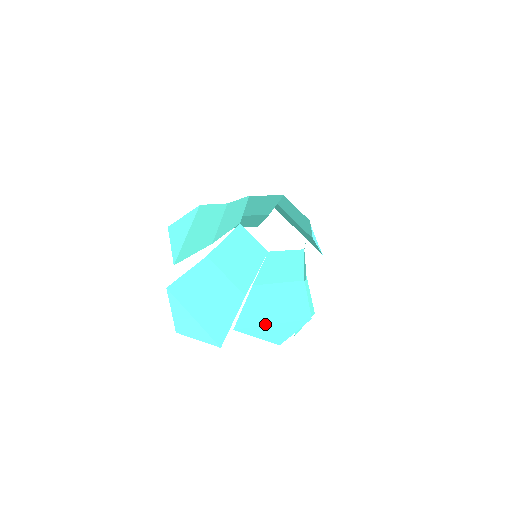
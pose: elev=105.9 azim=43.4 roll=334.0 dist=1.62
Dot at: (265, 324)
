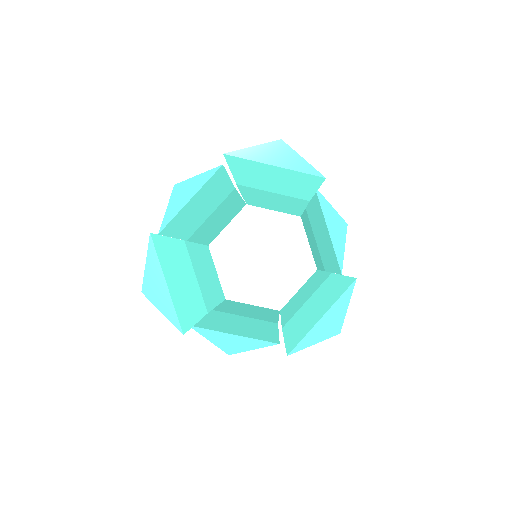
Dot at: (313, 325)
